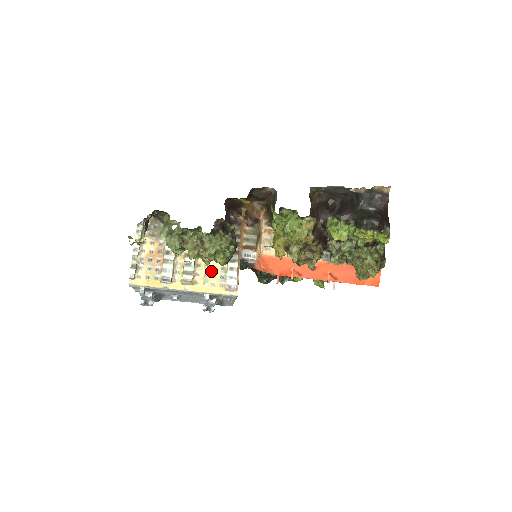
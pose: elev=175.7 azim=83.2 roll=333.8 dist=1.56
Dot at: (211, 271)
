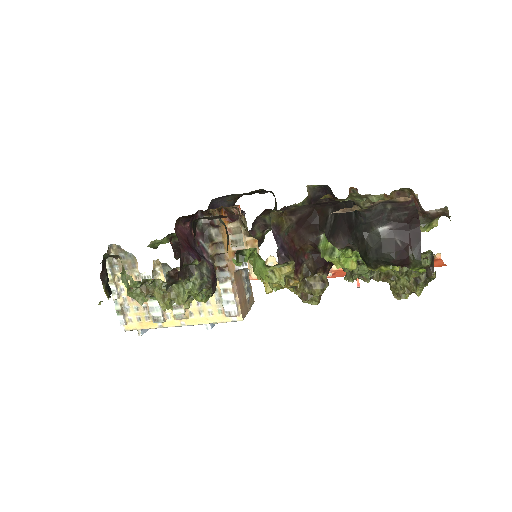
Dot at: occluded
